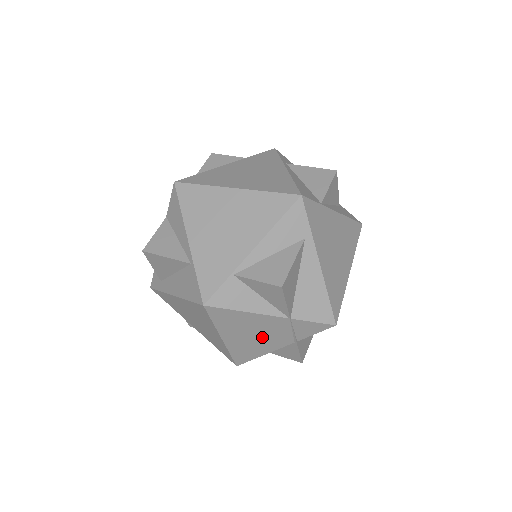
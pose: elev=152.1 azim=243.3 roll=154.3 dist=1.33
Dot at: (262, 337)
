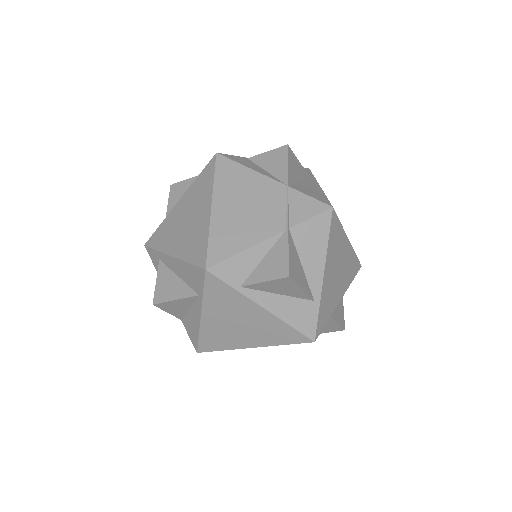
Dot at: (253, 212)
